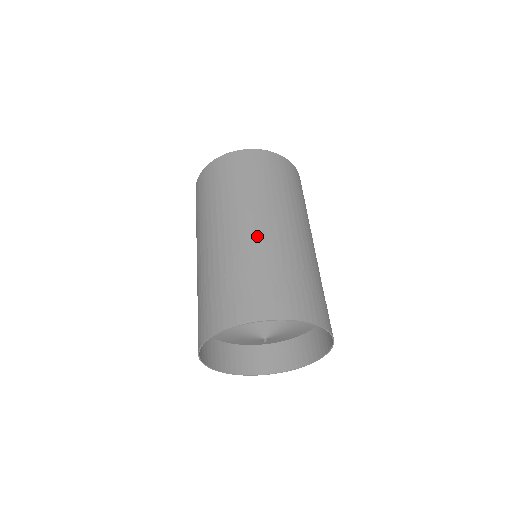
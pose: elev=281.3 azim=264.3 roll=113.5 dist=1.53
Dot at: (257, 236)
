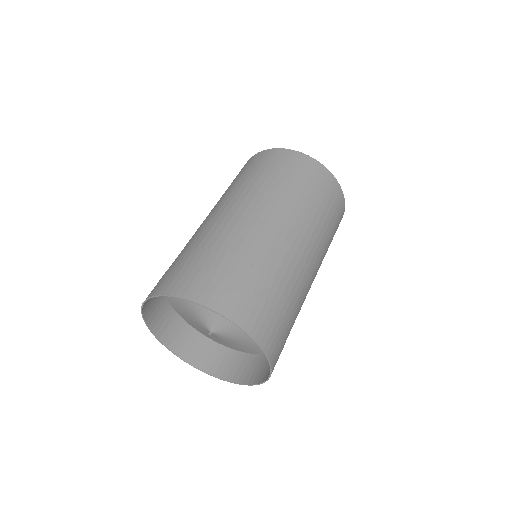
Dot at: (237, 224)
